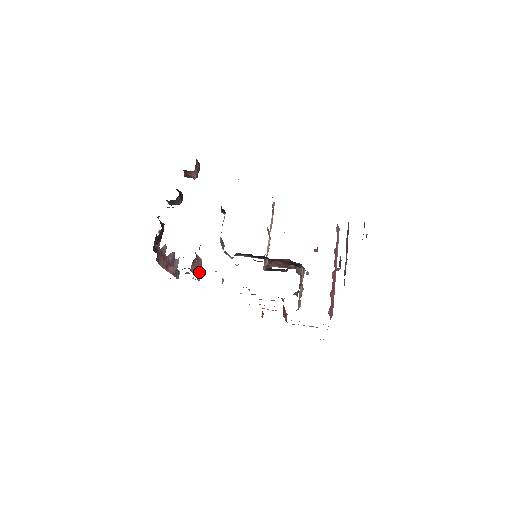
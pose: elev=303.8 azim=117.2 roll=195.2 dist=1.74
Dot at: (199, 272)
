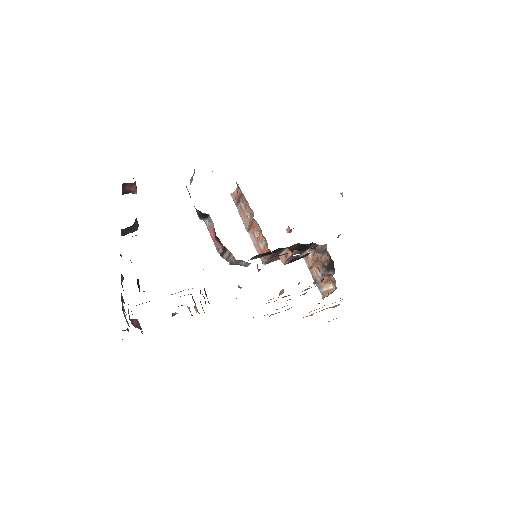
Dot at: occluded
